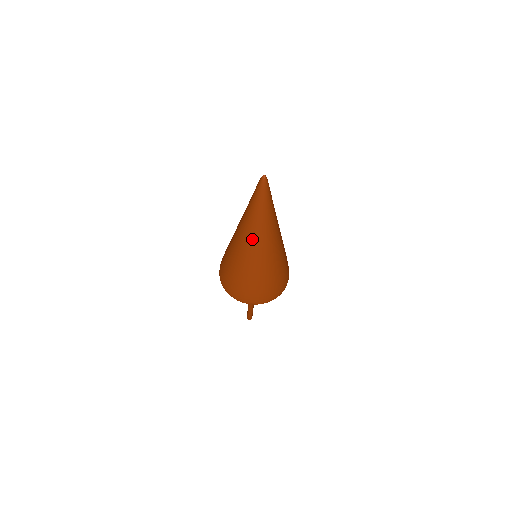
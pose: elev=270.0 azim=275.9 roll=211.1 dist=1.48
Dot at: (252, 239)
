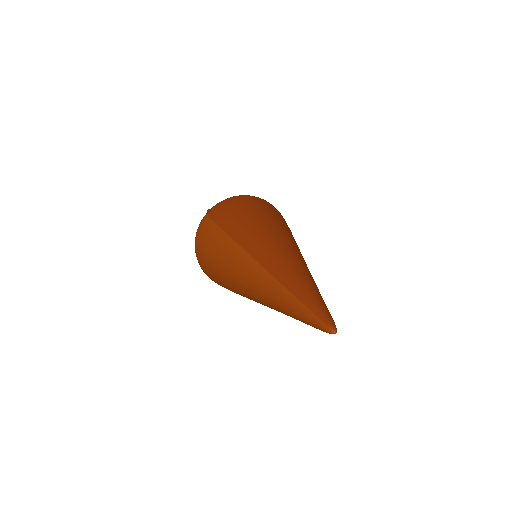
Dot at: (260, 300)
